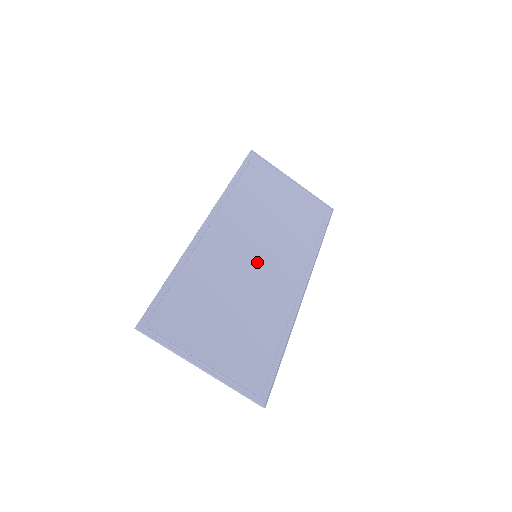
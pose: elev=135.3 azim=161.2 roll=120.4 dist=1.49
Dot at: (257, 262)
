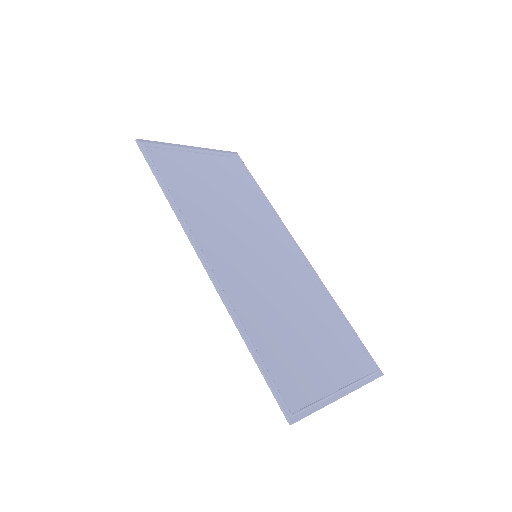
Dot at: (262, 261)
